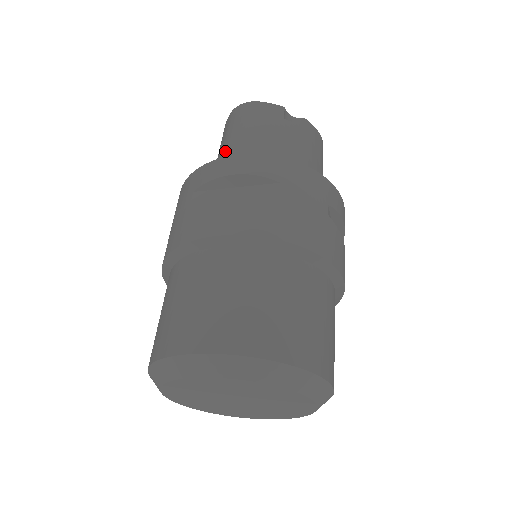
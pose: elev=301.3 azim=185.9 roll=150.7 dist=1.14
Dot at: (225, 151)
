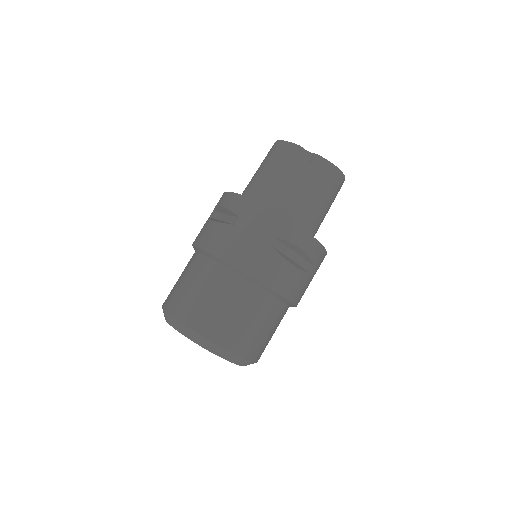
Dot at: occluded
